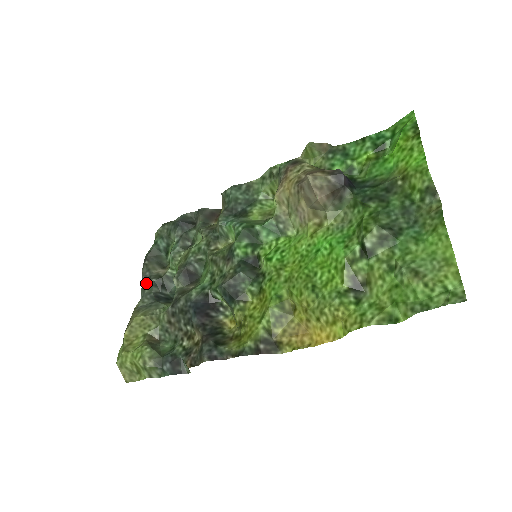
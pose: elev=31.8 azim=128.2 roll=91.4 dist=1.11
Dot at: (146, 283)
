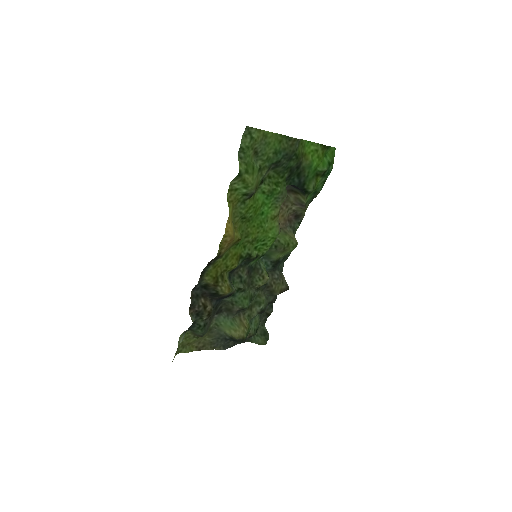
Dot at: (233, 343)
